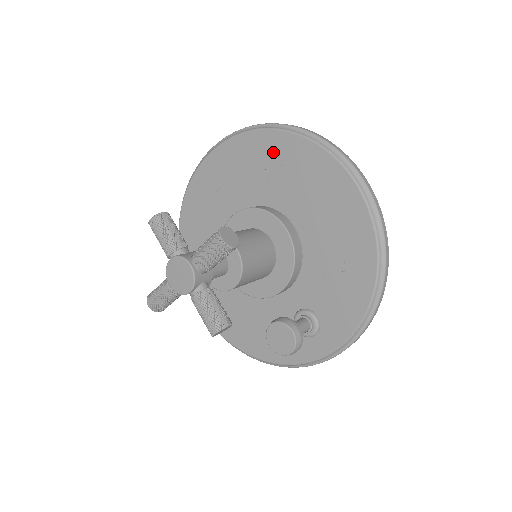
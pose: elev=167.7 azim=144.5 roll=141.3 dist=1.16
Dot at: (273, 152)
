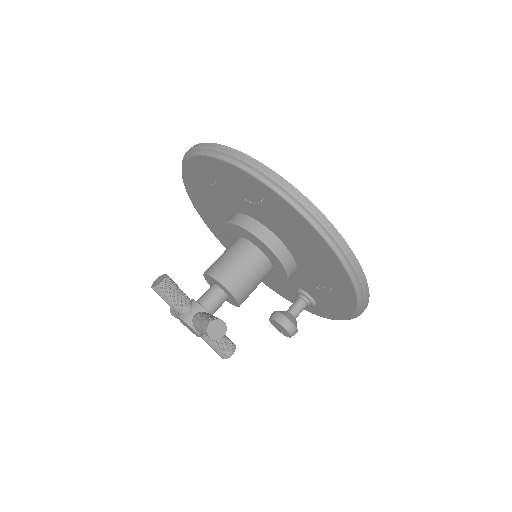
Dot at: (256, 192)
